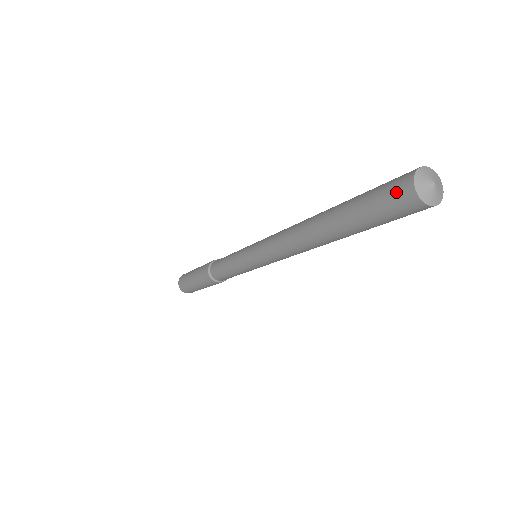
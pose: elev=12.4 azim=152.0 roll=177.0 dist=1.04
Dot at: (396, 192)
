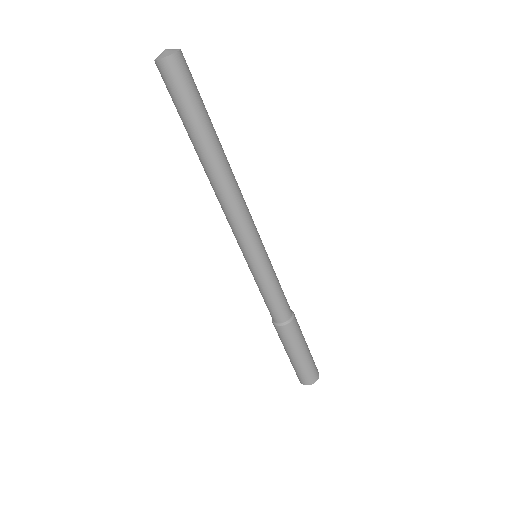
Dot at: occluded
